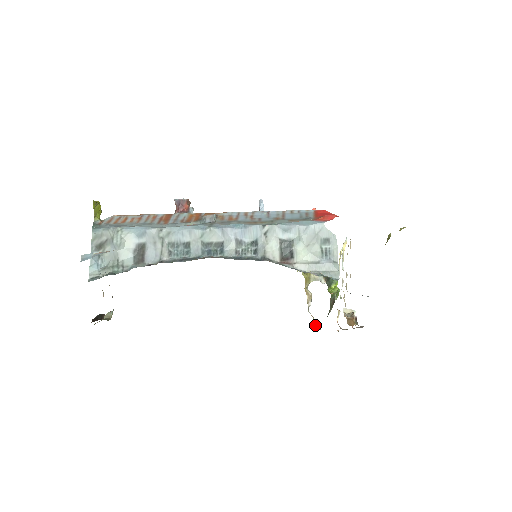
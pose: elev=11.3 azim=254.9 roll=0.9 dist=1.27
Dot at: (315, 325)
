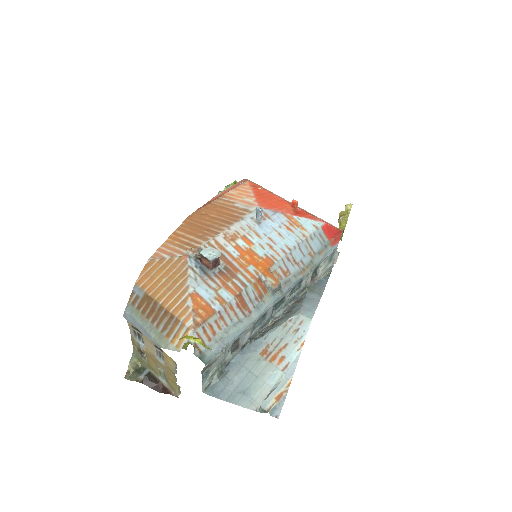
Dot at: occluded
